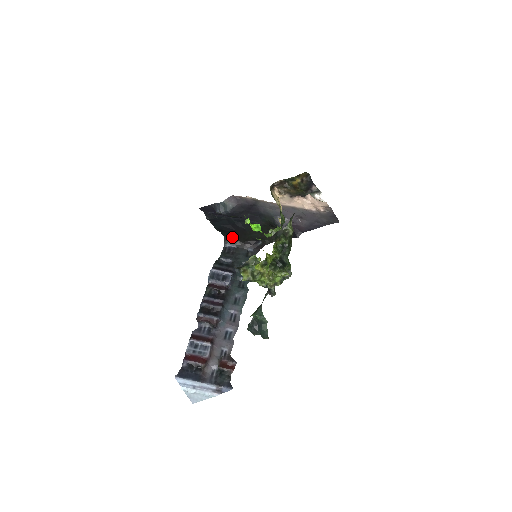
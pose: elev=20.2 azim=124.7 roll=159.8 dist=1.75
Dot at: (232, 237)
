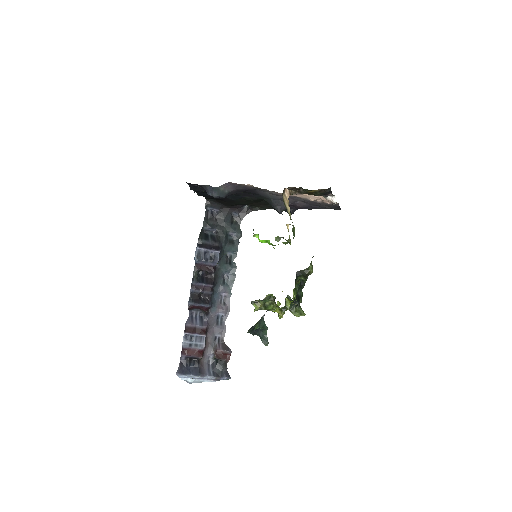
Dot at: (216, 201)
